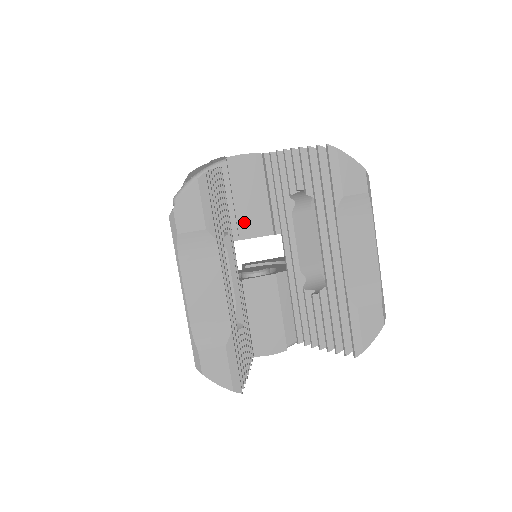
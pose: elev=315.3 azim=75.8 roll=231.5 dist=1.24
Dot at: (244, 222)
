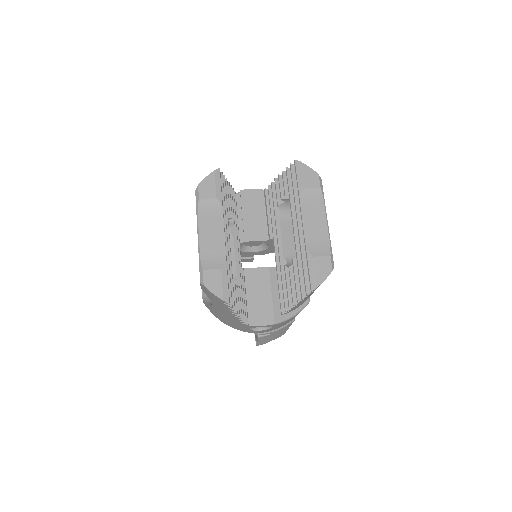
Dot at: (249, 230)
